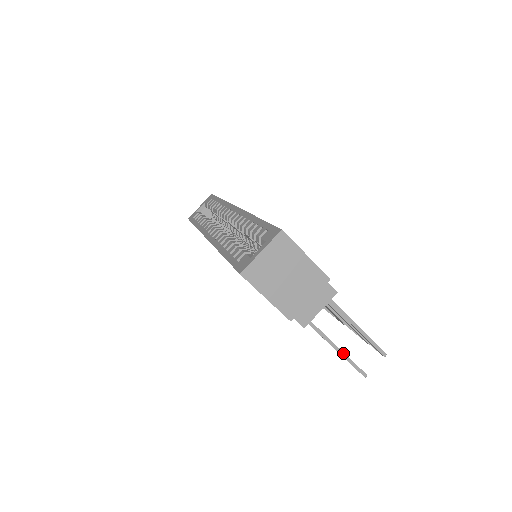
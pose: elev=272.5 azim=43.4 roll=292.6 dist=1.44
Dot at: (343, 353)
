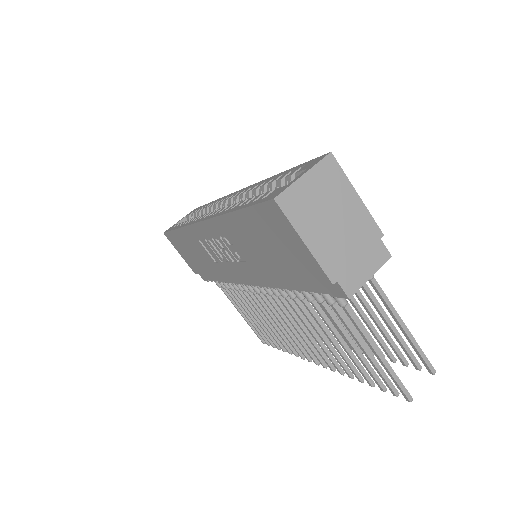
Dot at: (385, 360)
